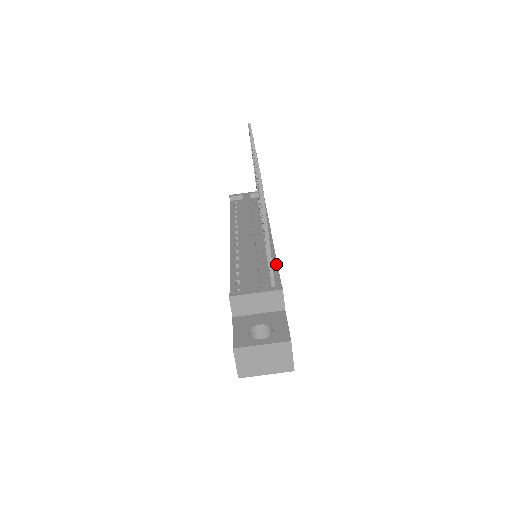
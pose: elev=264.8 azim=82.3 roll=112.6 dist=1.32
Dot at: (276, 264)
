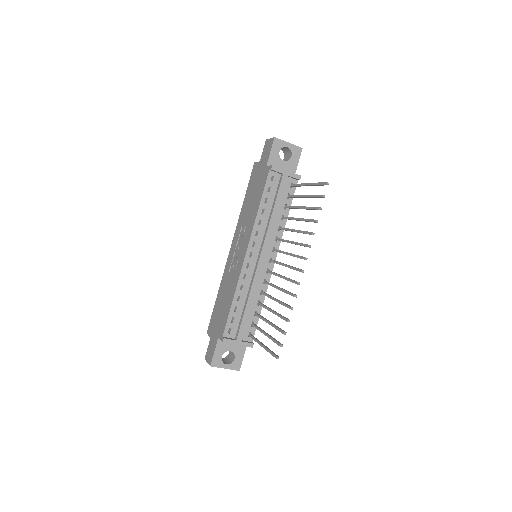
Dot at: (261, 309)
